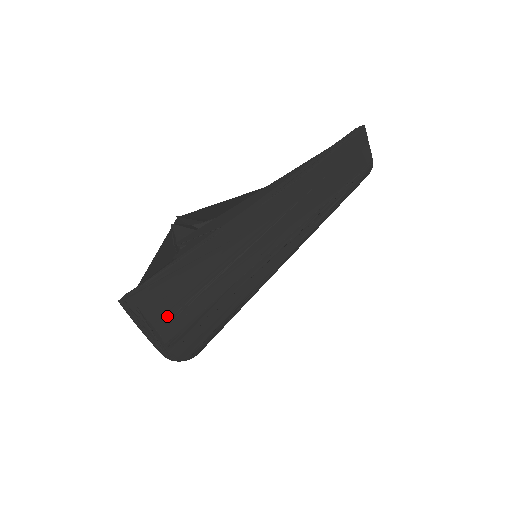
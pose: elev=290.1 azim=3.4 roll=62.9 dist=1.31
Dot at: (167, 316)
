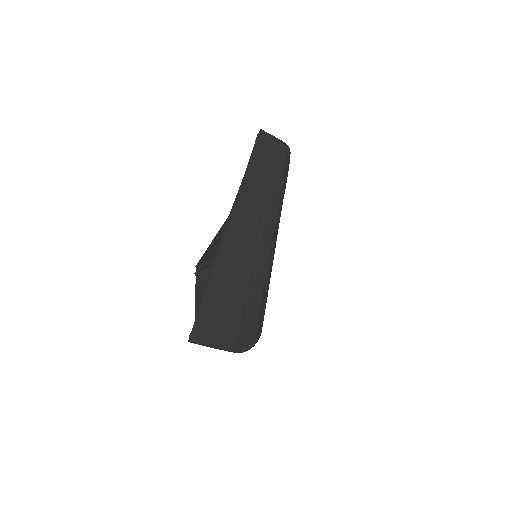
Dot at: (222, 331)
